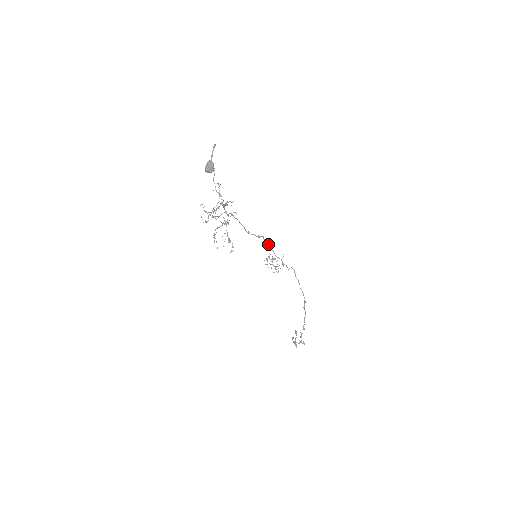
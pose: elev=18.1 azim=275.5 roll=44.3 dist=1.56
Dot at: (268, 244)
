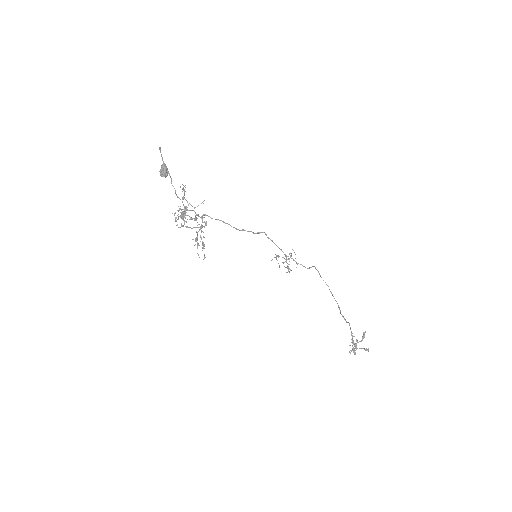
Dot at: (272, 241)
